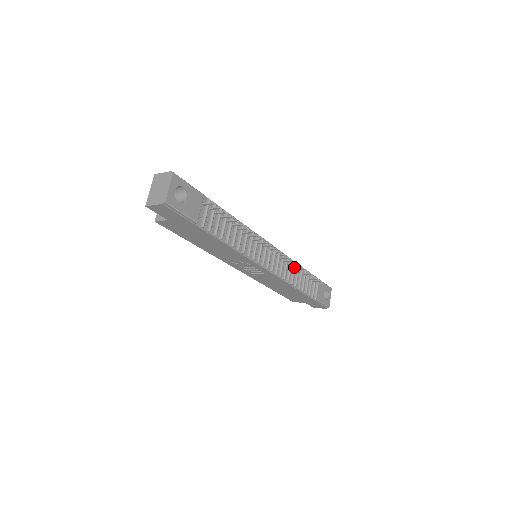
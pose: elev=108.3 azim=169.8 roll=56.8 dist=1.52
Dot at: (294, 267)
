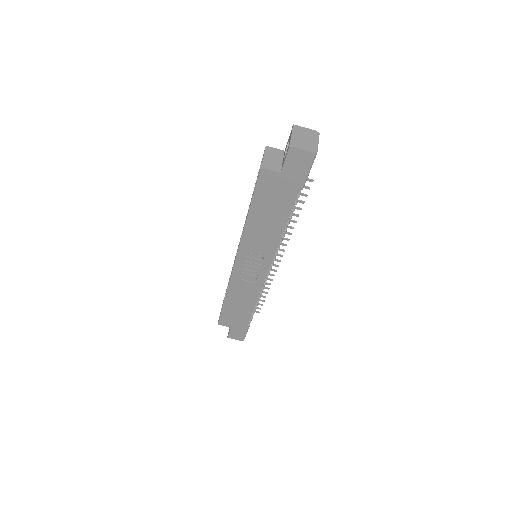
Dot at: occluded
